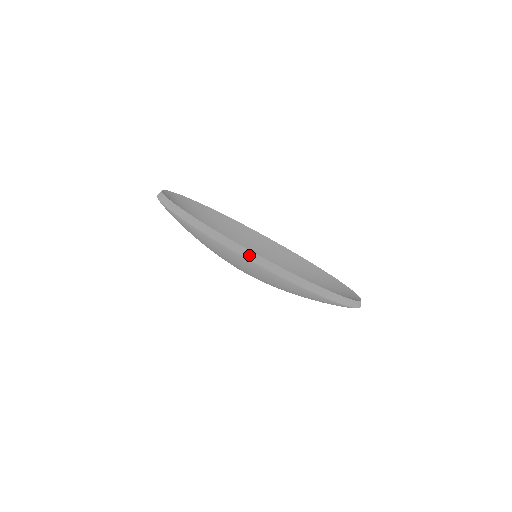
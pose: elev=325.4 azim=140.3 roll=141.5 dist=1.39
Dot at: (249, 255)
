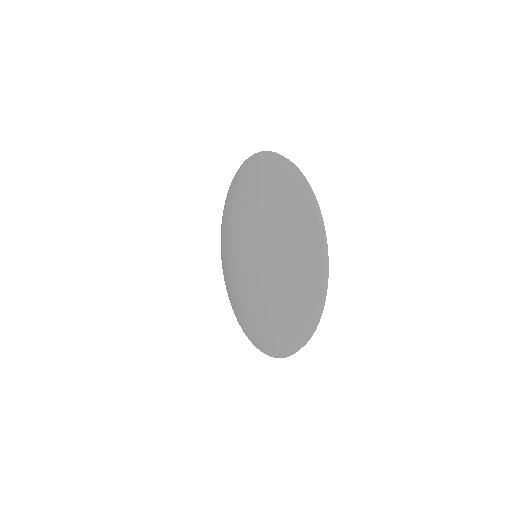
Dot at: (311, 190)
